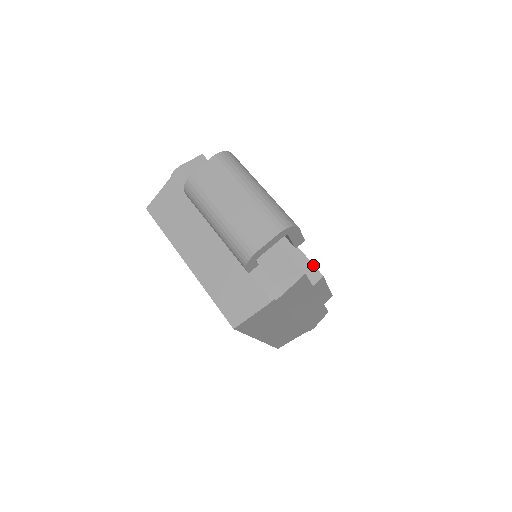
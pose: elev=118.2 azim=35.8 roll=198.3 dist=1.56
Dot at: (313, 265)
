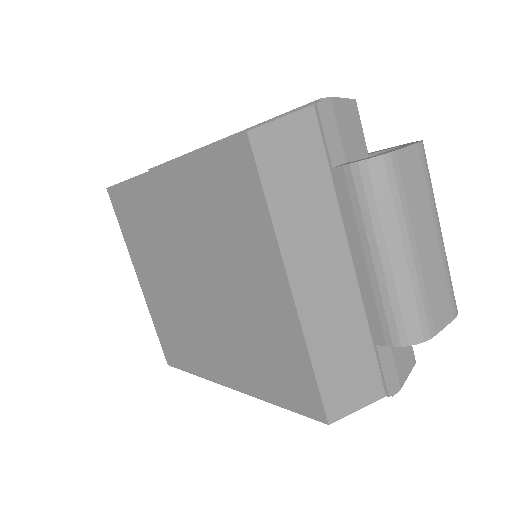
Dot at: occluded
